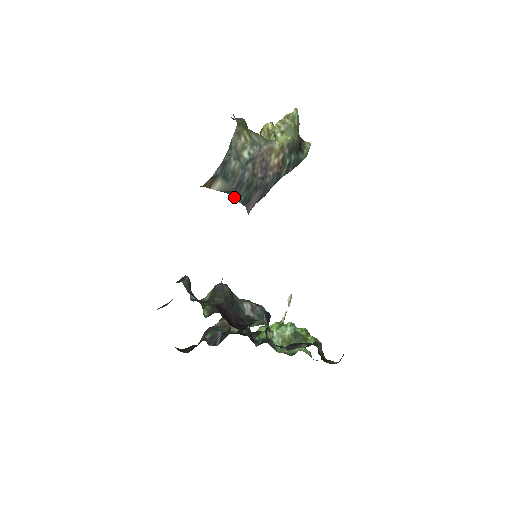
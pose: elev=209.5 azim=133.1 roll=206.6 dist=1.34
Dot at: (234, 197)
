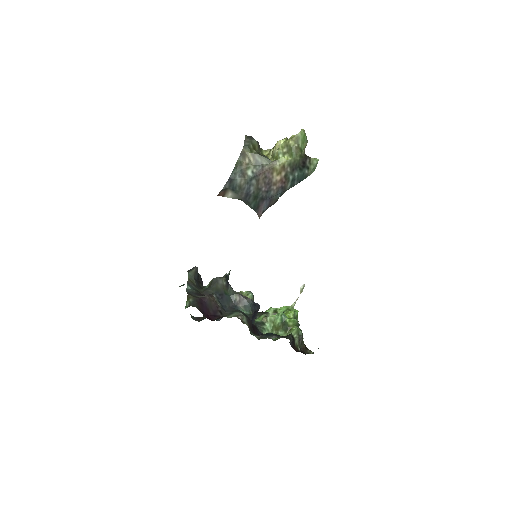
Dot at: (246, 204)
